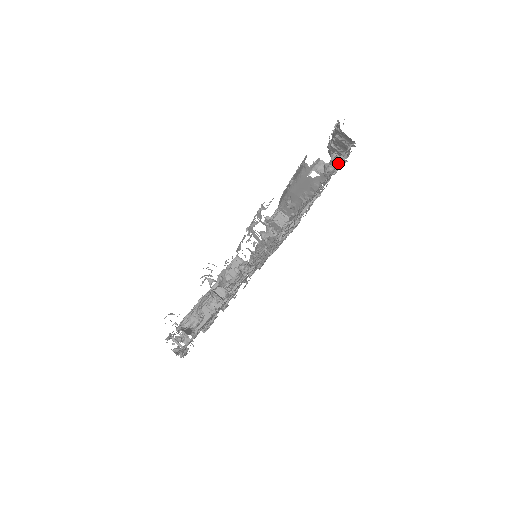
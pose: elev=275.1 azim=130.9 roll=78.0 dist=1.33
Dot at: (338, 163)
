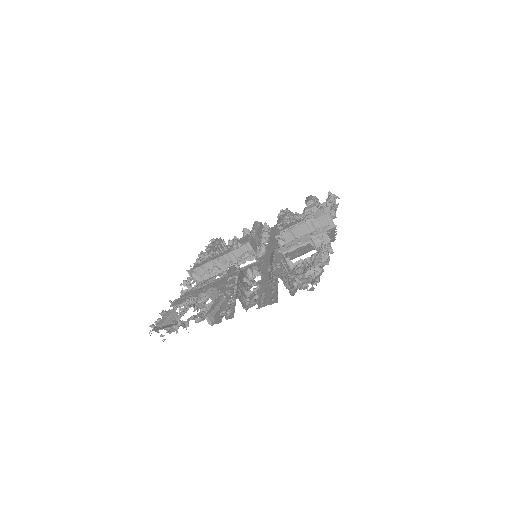
Dot at: occluded
